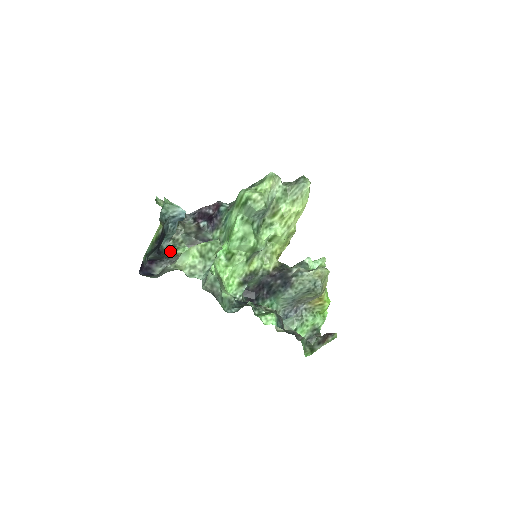
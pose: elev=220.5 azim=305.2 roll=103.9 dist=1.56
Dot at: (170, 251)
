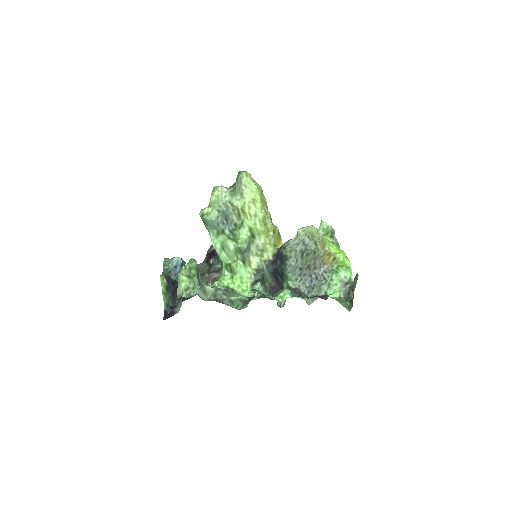
Dot at: occluded
